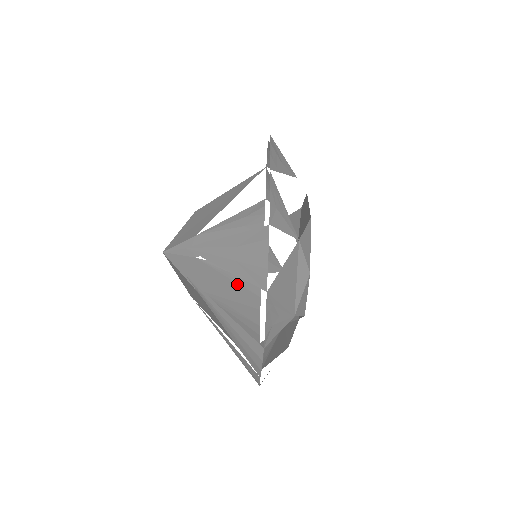
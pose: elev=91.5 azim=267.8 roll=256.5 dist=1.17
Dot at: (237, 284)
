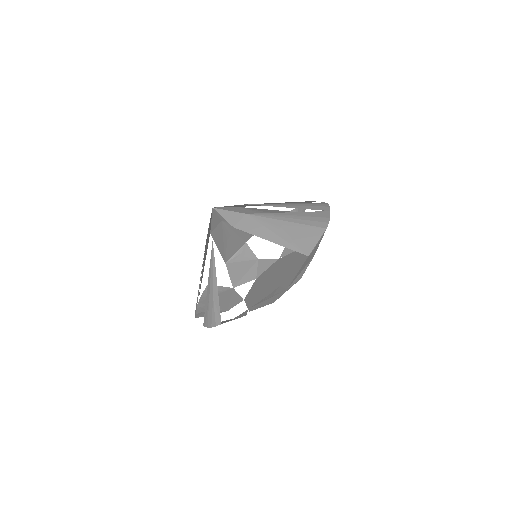
Dot at: occluded
